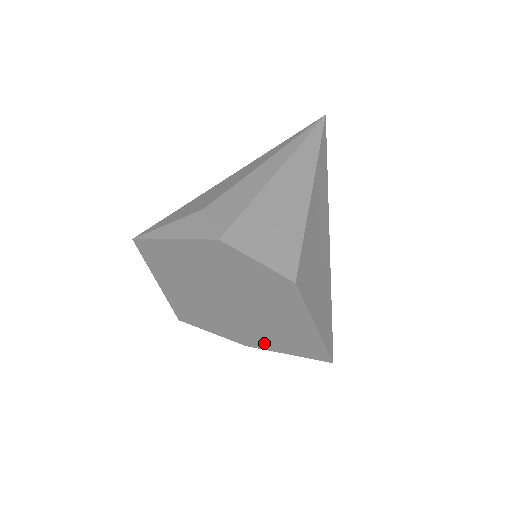
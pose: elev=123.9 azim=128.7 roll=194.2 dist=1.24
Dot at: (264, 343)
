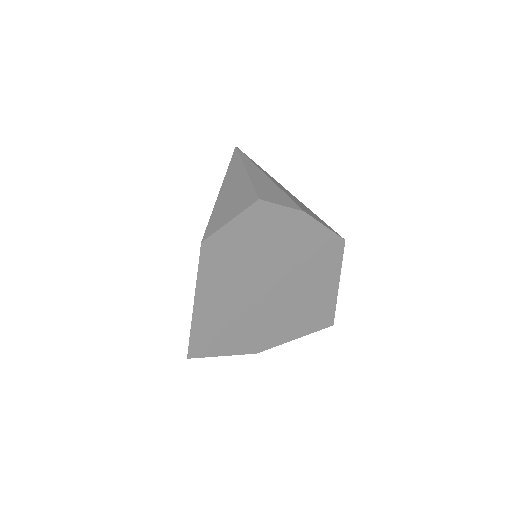
Dot at: (280, 336)
